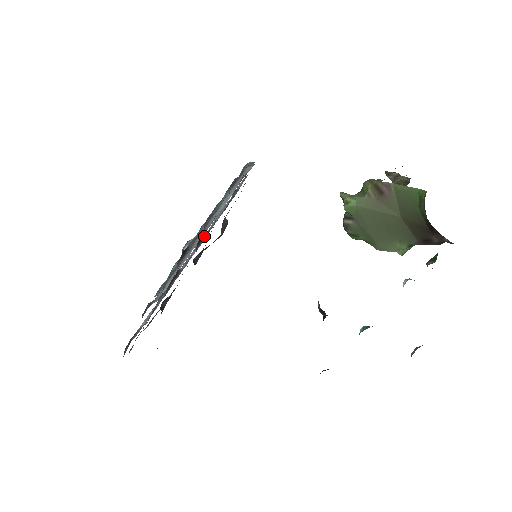
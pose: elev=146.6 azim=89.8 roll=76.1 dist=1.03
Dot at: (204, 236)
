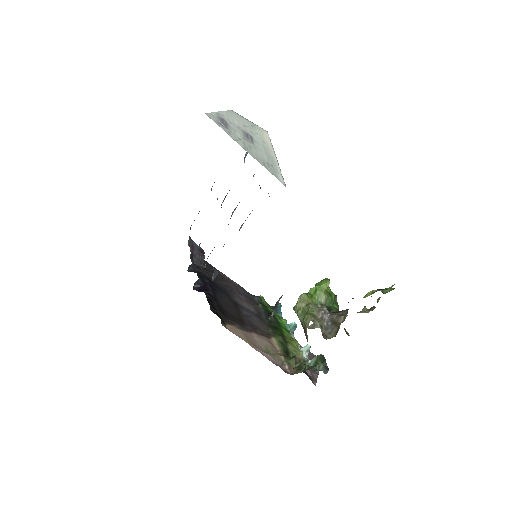
Dot at: occluded
